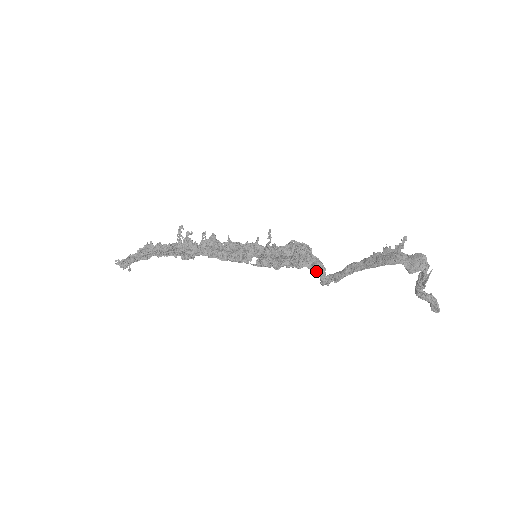
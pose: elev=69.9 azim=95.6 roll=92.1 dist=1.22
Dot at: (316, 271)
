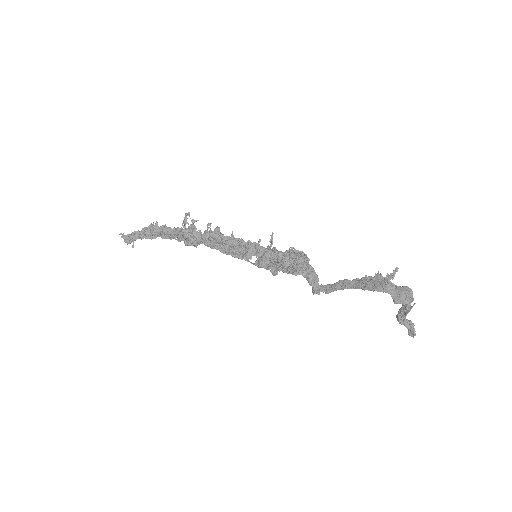
Dot at: (310, 281)
